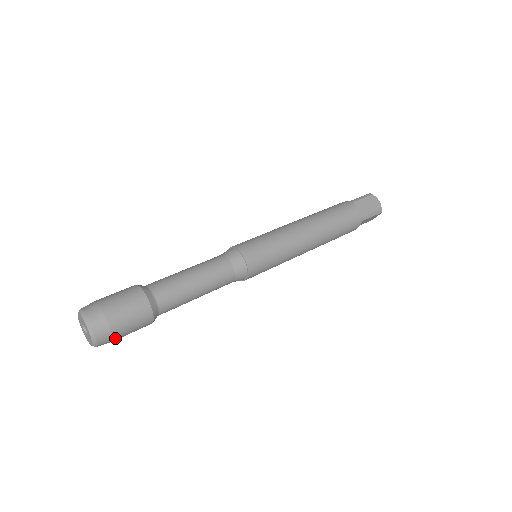
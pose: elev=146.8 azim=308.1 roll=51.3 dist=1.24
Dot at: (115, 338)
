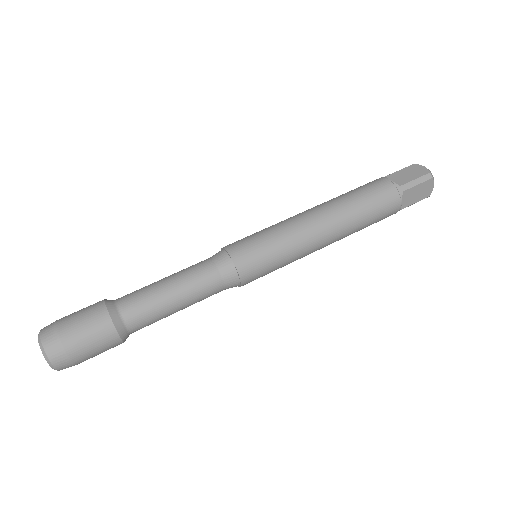
Dot at: occluded
